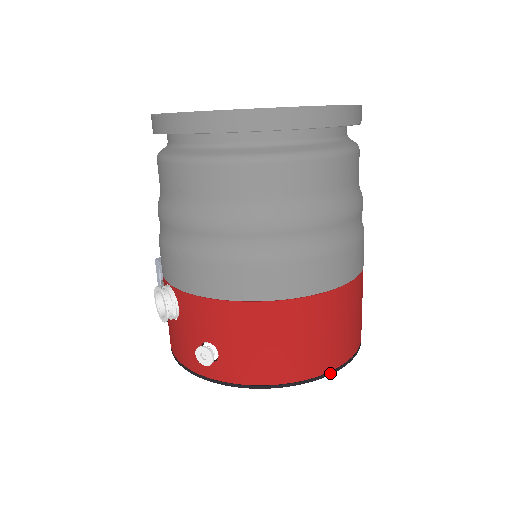
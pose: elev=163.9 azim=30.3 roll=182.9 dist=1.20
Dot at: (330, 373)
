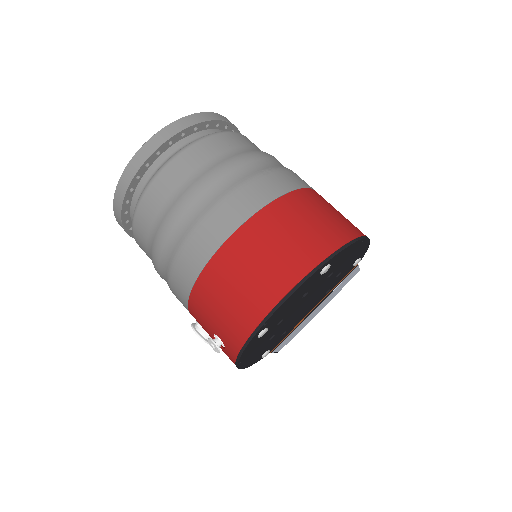
Dot at: (292, 292)
